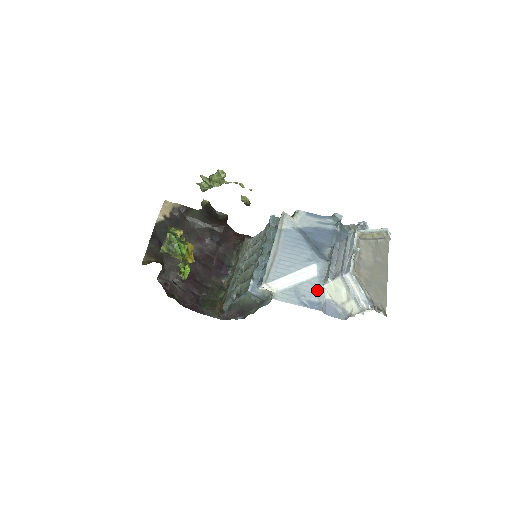
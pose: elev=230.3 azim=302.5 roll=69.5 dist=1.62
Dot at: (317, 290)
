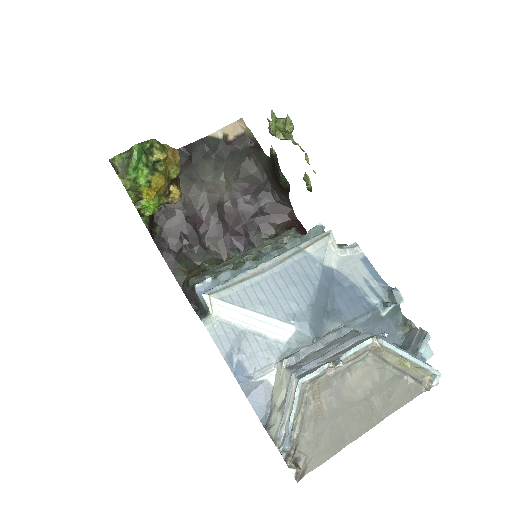
Dot at: (266, 359)
